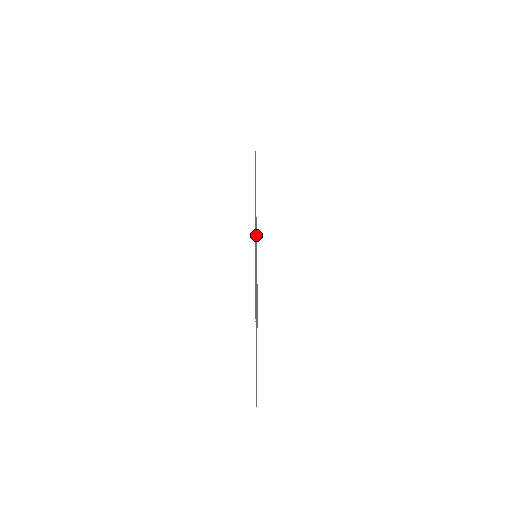
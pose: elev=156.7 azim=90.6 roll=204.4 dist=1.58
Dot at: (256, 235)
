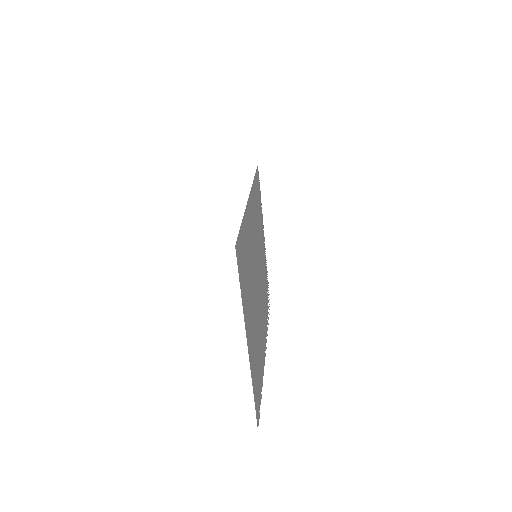
Dot at: (248, 217)
